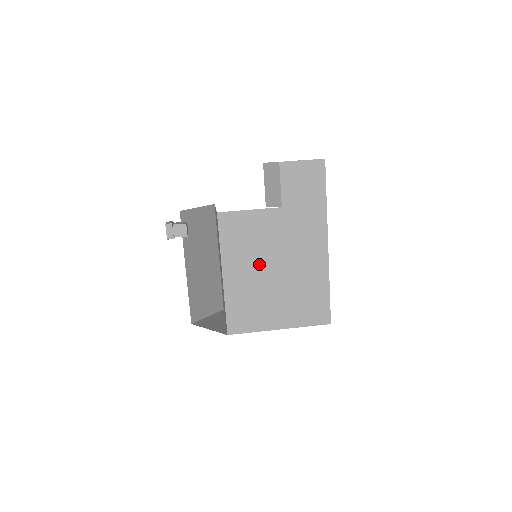
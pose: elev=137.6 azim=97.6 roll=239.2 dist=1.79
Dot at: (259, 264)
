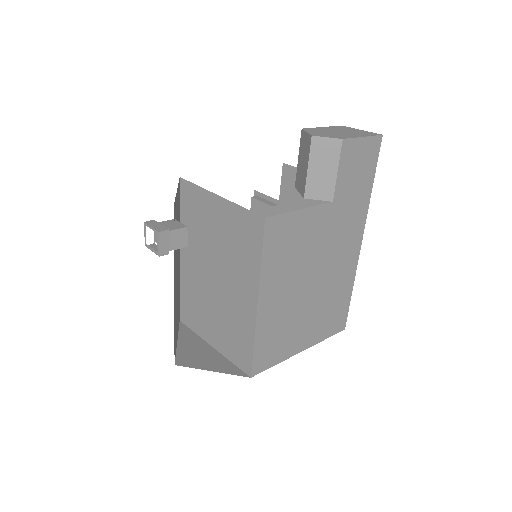
Dot at: (298, 280)
